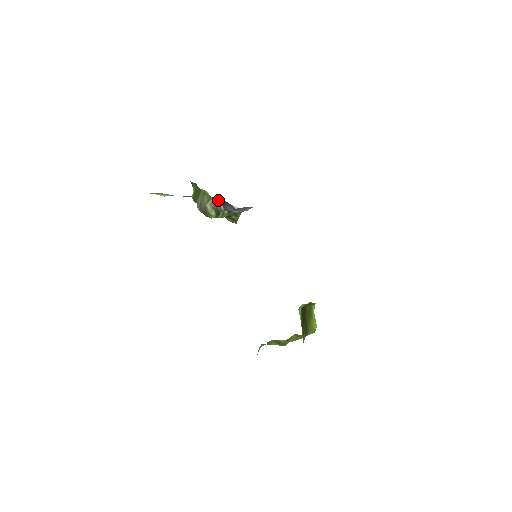
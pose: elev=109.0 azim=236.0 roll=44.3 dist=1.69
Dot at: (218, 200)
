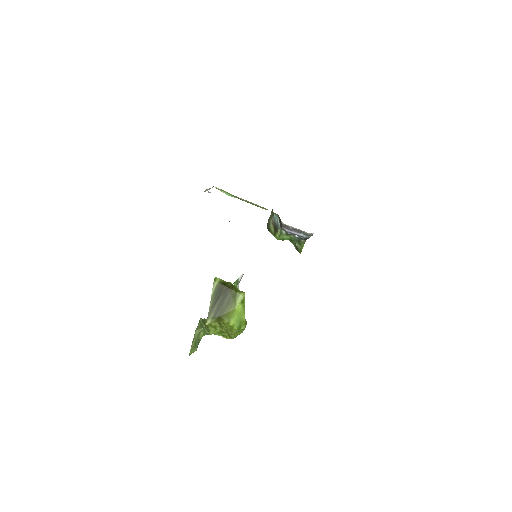
Dot at: (278, 217)
